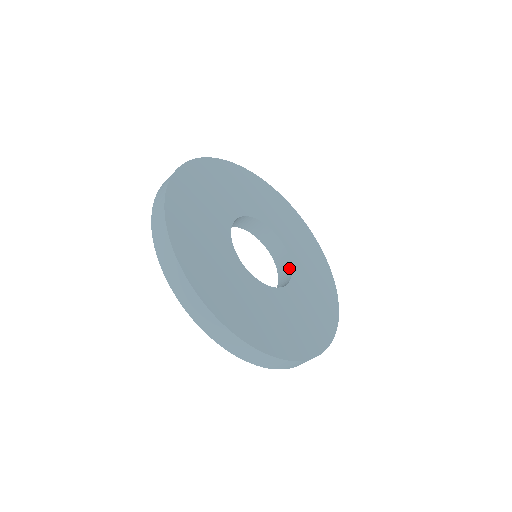
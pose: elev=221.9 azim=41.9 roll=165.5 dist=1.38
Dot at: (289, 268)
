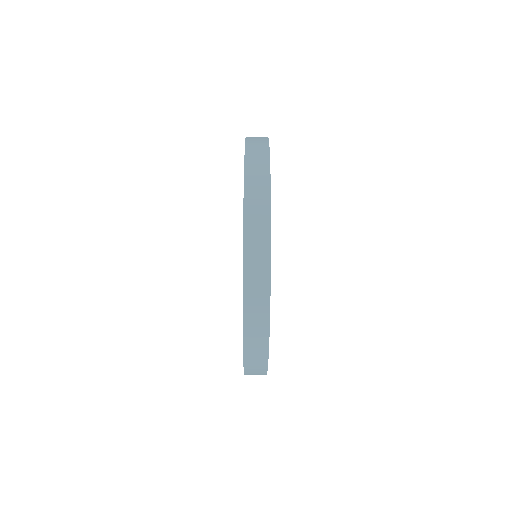
Dot at: occluded
